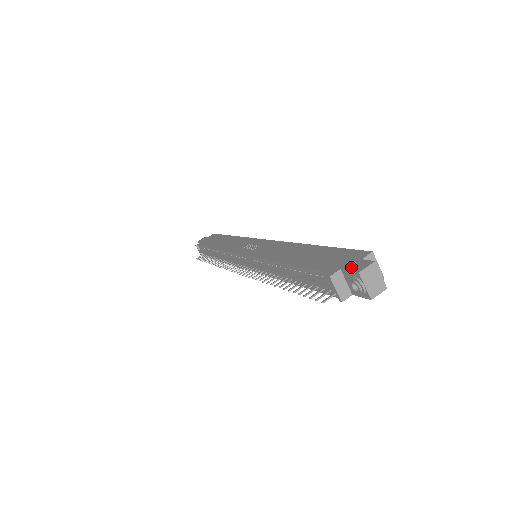
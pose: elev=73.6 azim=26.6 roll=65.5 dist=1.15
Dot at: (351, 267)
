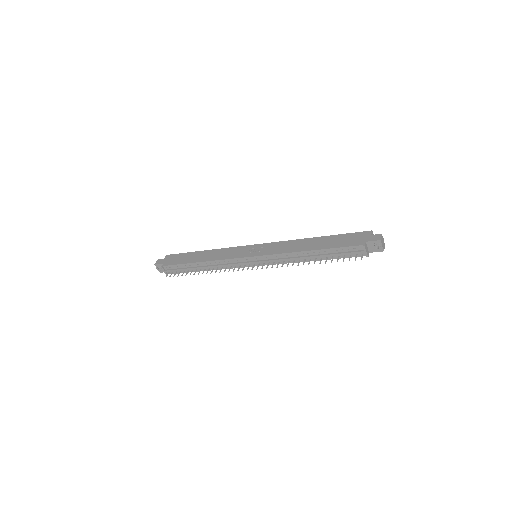
Dot at: (372, 239)
